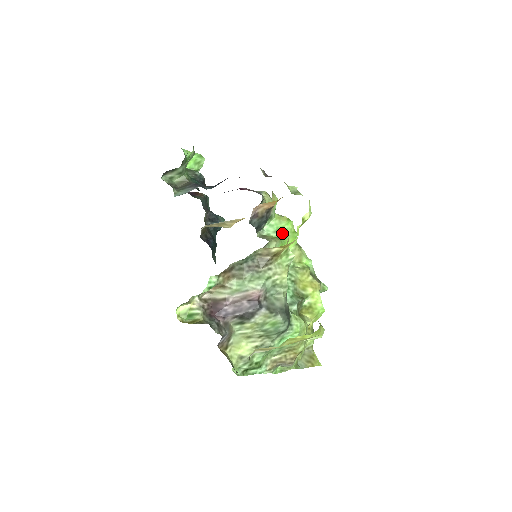
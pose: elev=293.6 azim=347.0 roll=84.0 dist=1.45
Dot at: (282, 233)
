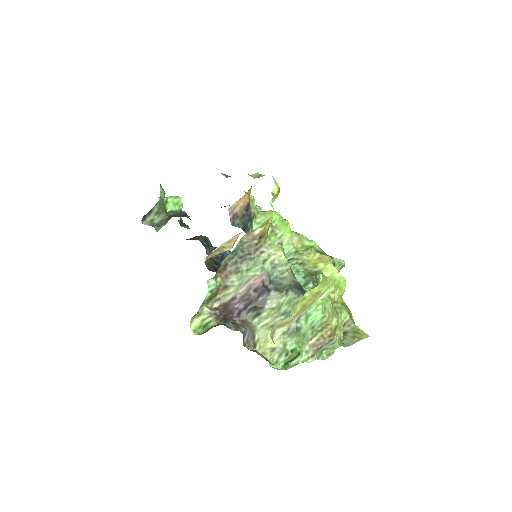
Dot at: occluded
